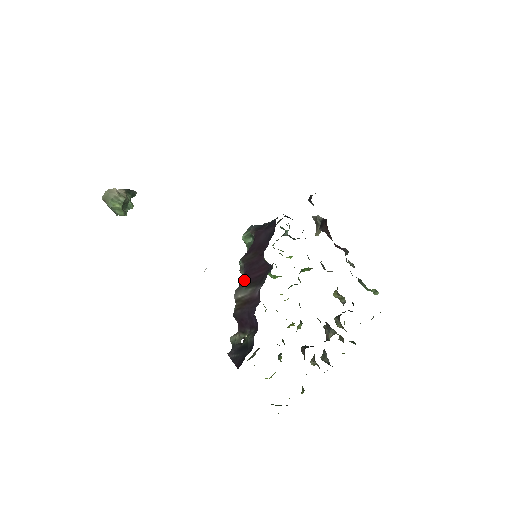
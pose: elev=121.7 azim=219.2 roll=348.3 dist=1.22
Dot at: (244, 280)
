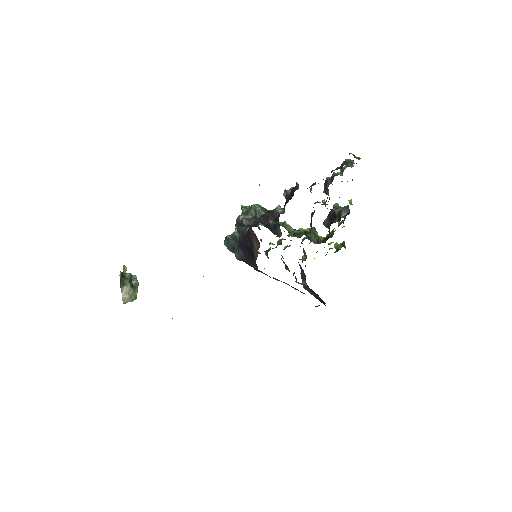
Dot at: occluded
